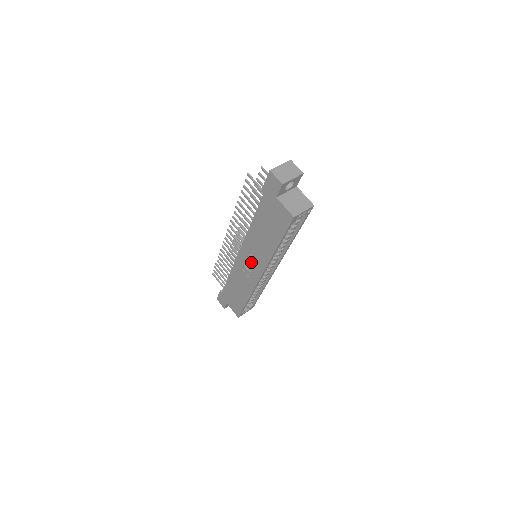
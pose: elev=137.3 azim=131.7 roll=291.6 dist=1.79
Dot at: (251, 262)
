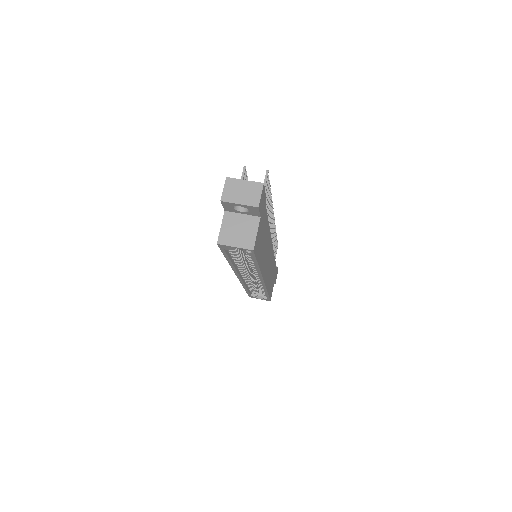
Dot at: occluded
